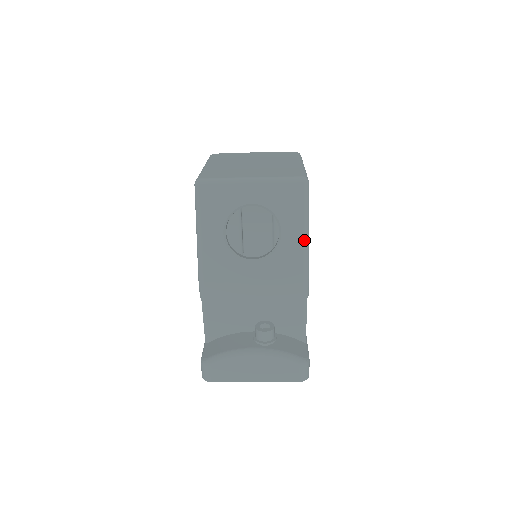
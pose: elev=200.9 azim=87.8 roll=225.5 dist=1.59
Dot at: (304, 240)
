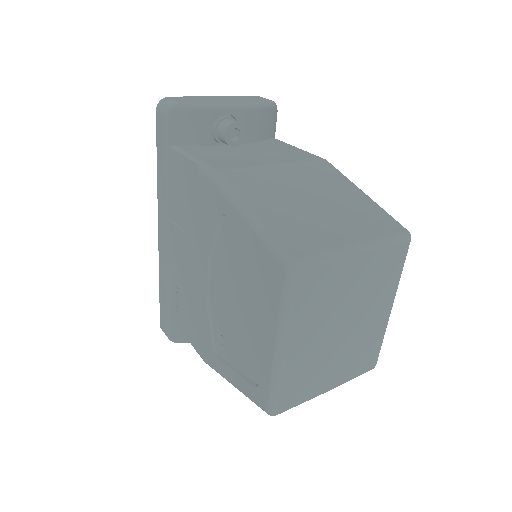
Dot at: occluded
